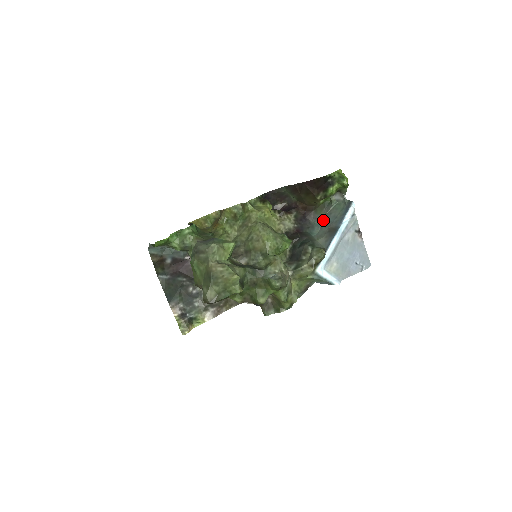
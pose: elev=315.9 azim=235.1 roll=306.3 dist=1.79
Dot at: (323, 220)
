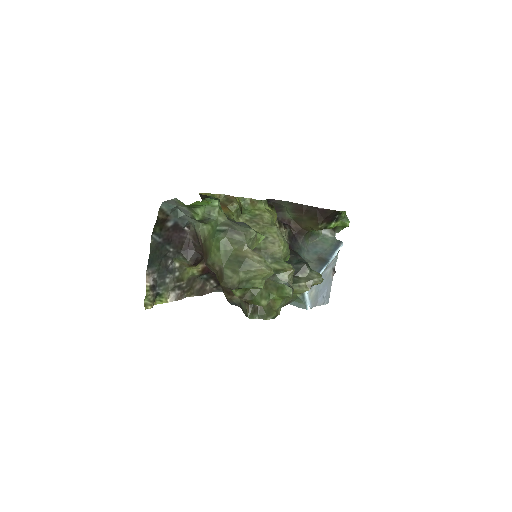
Dot at: (309, 247)
